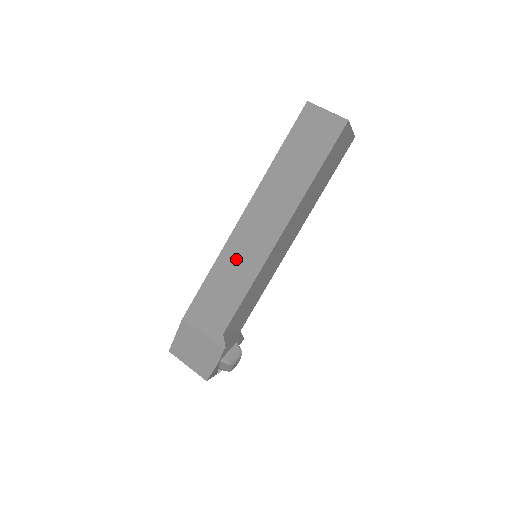
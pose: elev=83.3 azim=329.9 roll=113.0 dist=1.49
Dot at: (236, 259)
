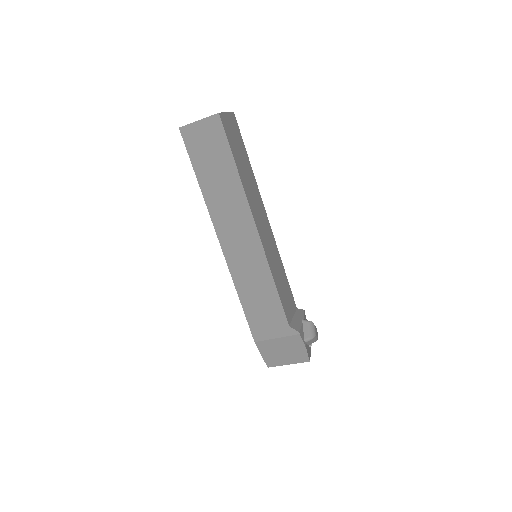
Dot at: (246, 274)
